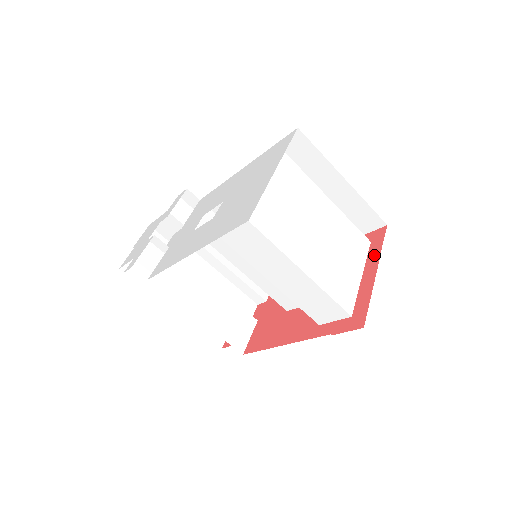
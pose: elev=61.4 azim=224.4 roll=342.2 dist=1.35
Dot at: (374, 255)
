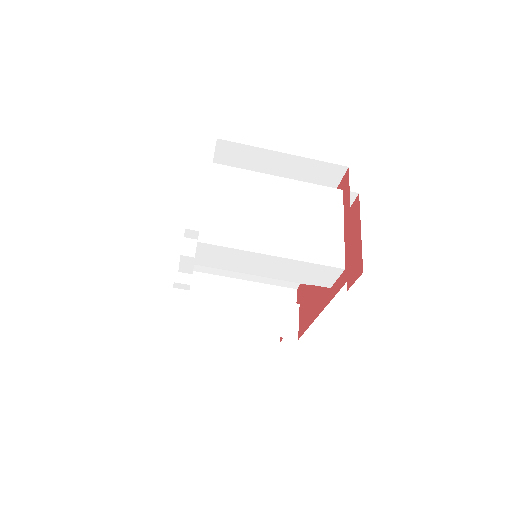
Dot at: (346, 202)
